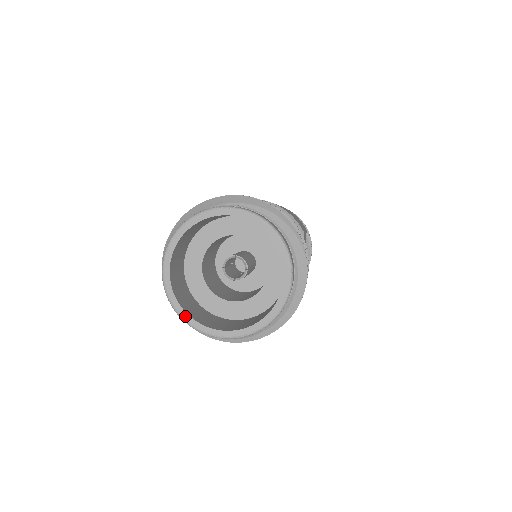
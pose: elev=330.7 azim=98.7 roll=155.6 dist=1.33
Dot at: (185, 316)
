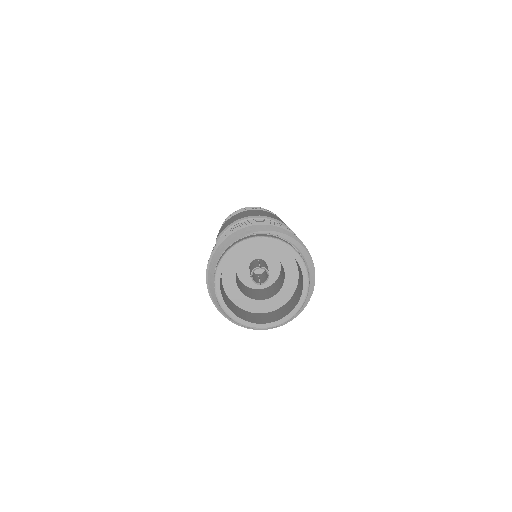
Dot at: (234, 317)
